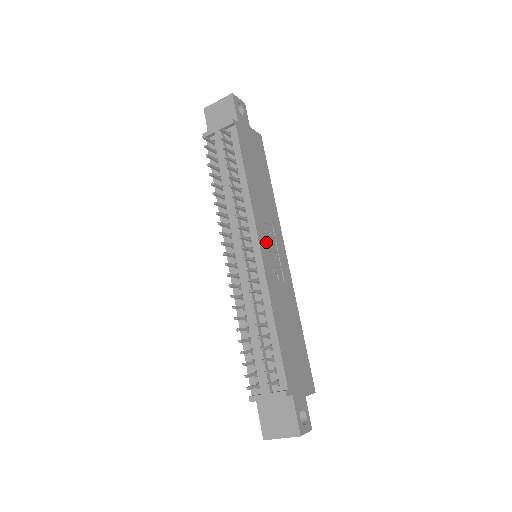
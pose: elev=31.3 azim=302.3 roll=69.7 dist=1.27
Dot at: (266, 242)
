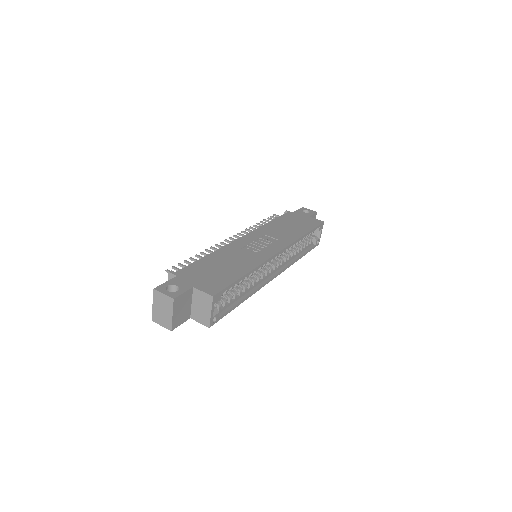
Dot at: (255, 239)
